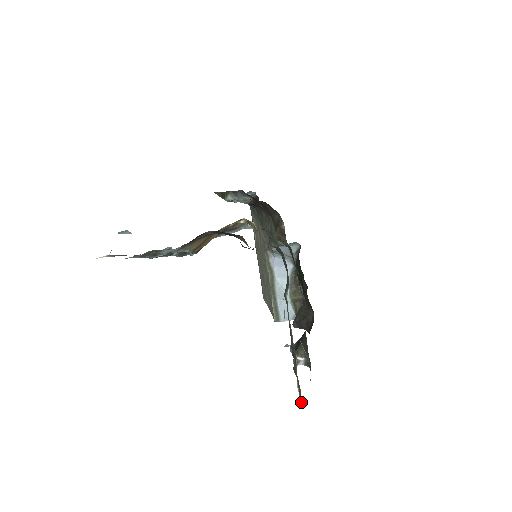
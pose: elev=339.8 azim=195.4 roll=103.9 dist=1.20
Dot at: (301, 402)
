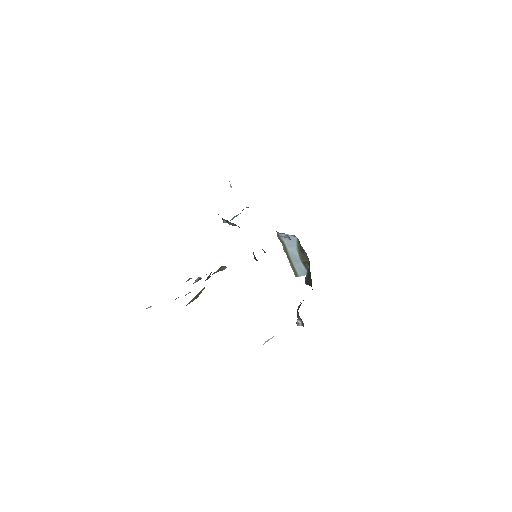
Dot at: occluded
